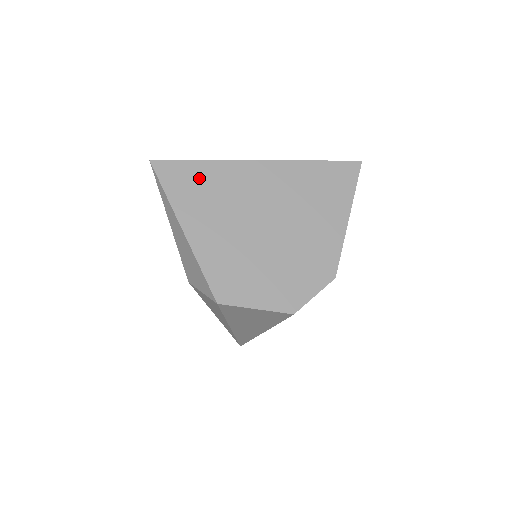
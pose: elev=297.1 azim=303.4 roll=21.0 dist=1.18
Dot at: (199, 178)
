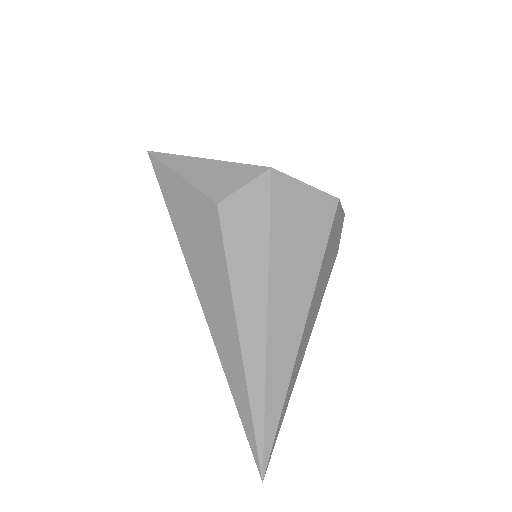
Dot at: occluded
